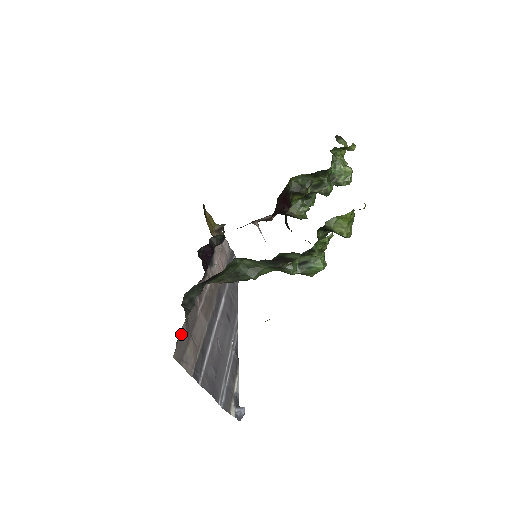
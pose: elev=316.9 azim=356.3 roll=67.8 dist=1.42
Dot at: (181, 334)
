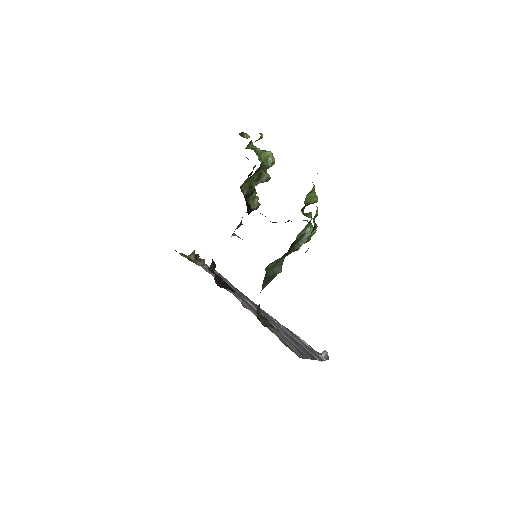
Dot at: (282, 342)
